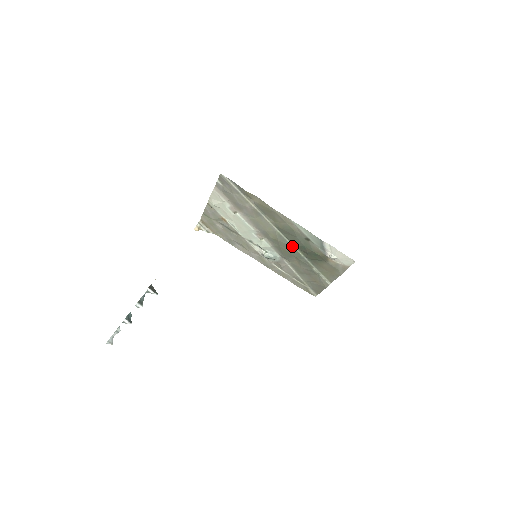
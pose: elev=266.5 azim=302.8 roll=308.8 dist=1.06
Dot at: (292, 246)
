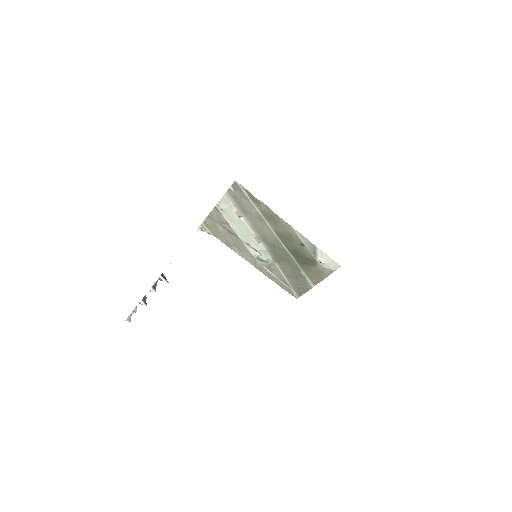
Dot at: (286, 250)
